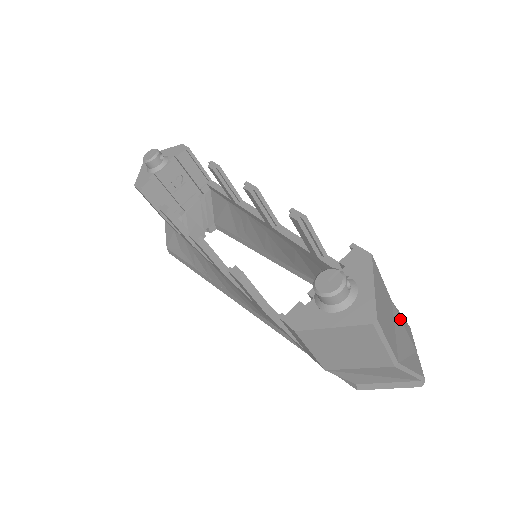
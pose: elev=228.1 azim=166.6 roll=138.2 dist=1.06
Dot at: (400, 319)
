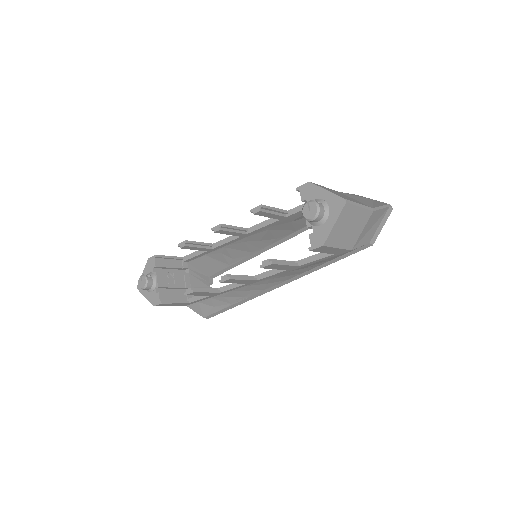
Dot at: (350, 195)
